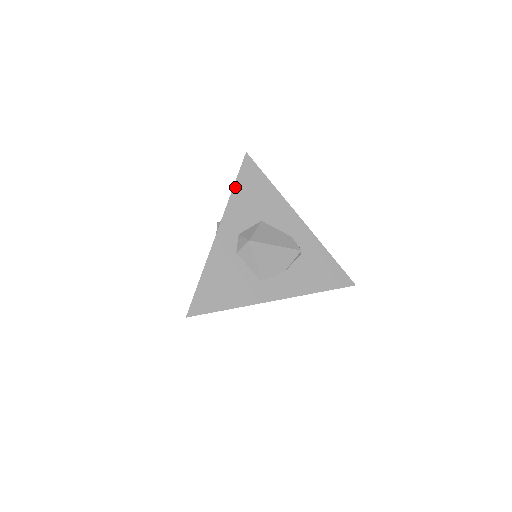
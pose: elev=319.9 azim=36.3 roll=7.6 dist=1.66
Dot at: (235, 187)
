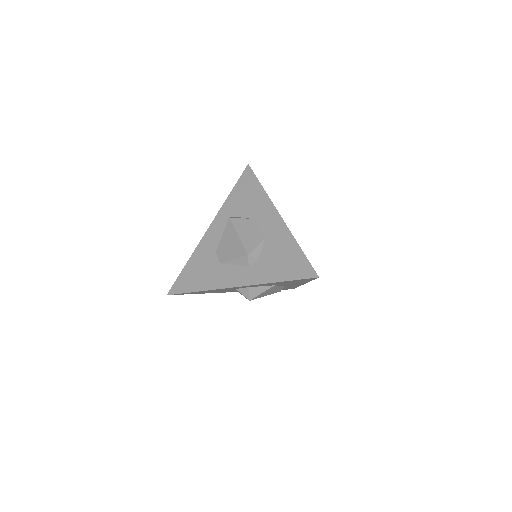
Dot at: occluded
